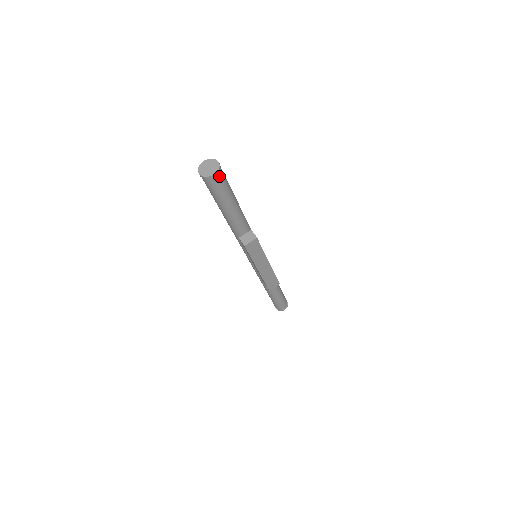
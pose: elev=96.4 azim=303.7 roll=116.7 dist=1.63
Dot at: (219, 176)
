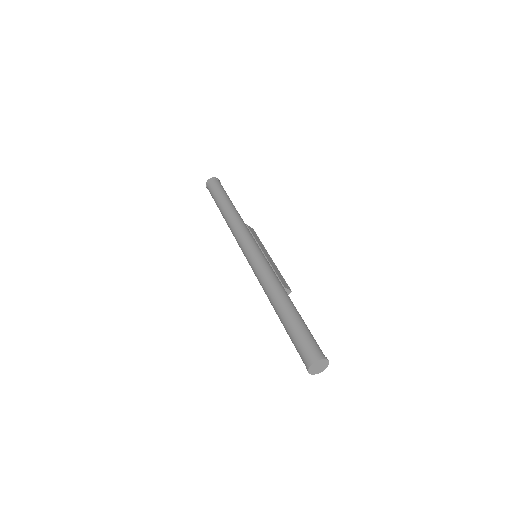
Dot at: occluded
